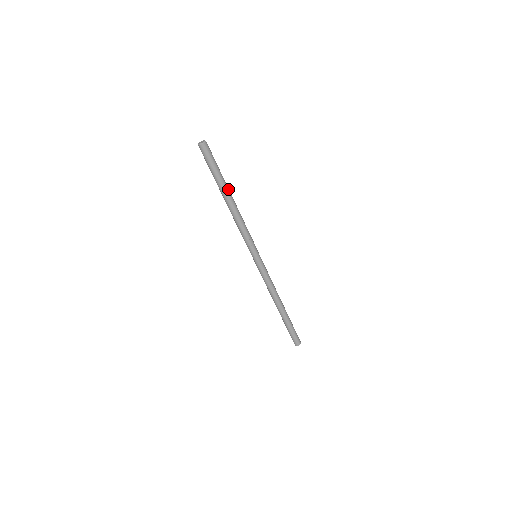
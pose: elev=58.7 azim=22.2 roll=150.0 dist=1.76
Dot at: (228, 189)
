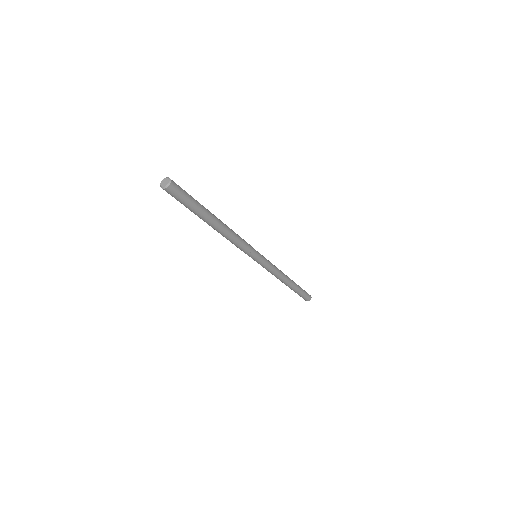
Dot at: (210, 220)
